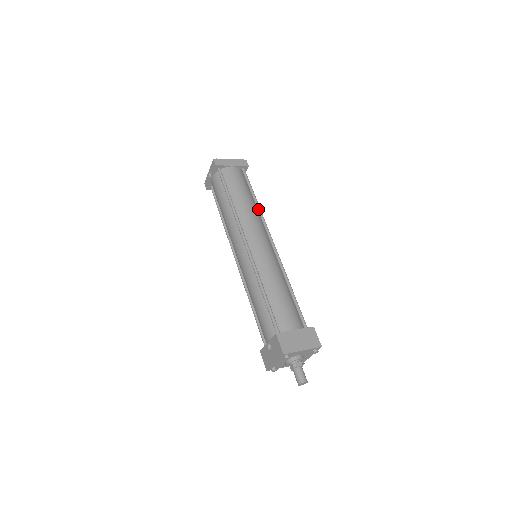
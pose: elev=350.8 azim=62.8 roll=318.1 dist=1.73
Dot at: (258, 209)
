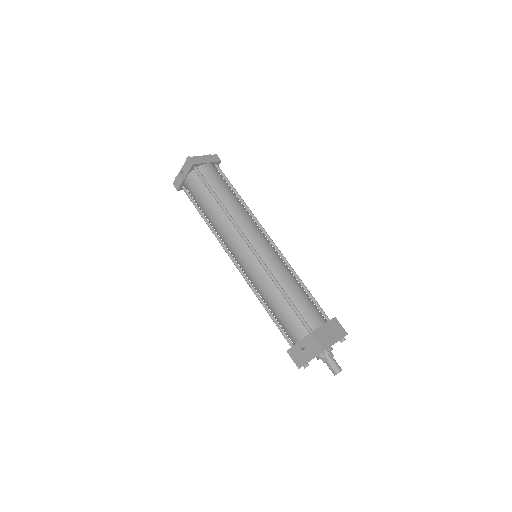
Dot at: (246, 207)
